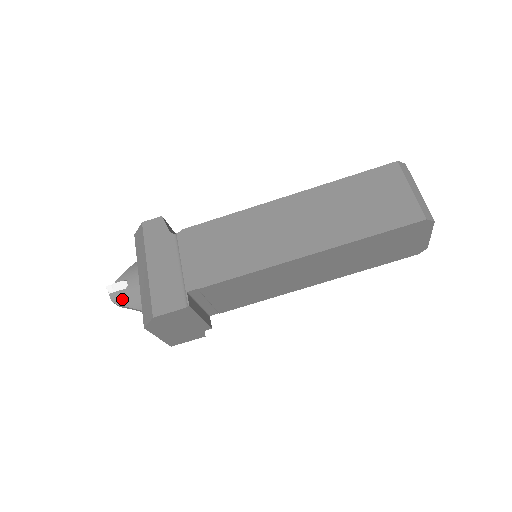
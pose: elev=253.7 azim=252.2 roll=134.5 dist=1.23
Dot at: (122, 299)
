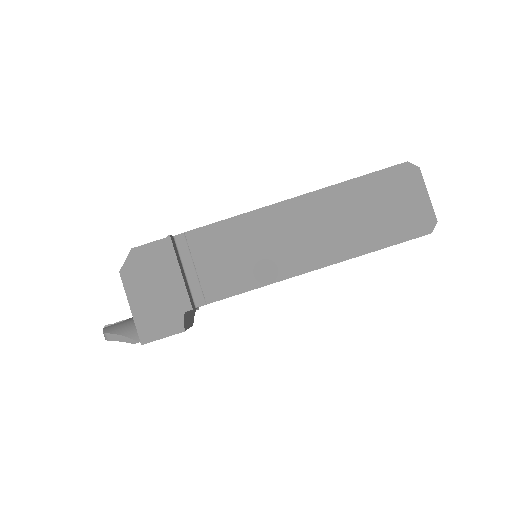
Dot at: (114, 328)
